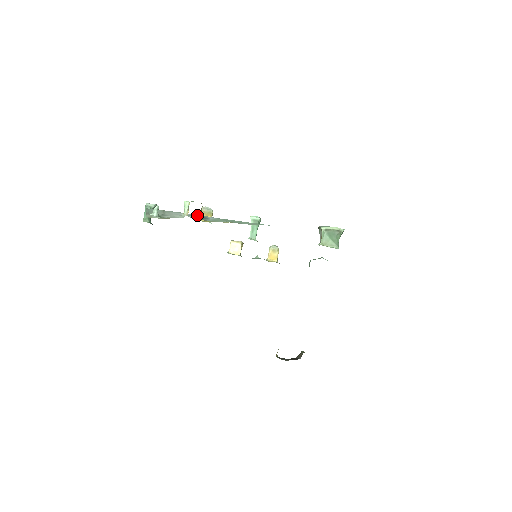
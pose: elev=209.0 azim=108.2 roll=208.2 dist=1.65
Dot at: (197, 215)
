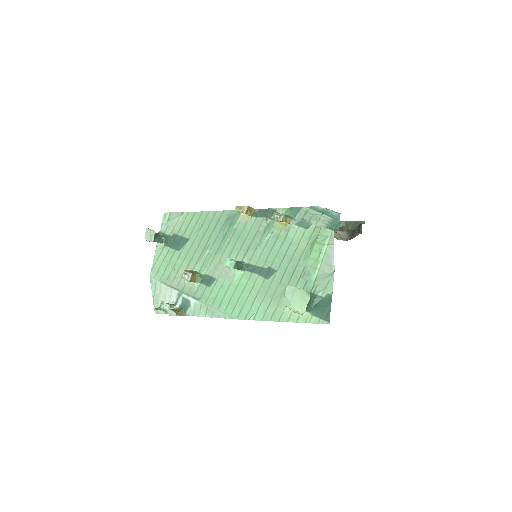
Dot at: (182, 298)
